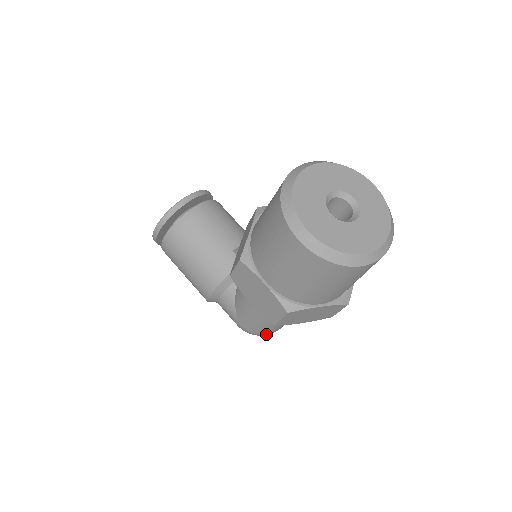
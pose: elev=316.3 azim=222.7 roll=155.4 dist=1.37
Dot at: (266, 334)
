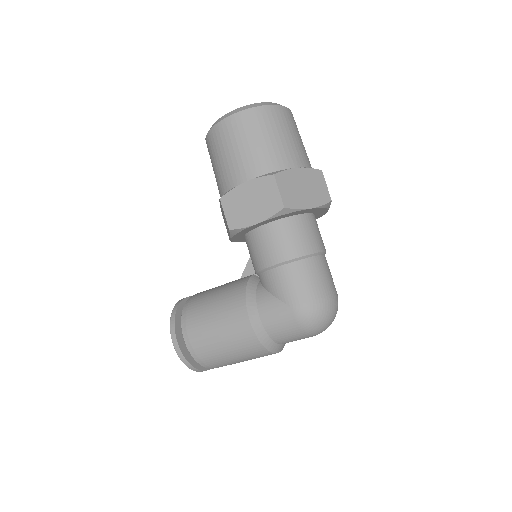
Dot at: (324, 299)
